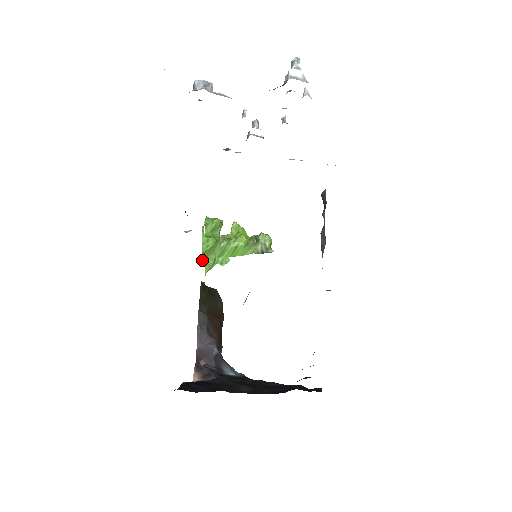
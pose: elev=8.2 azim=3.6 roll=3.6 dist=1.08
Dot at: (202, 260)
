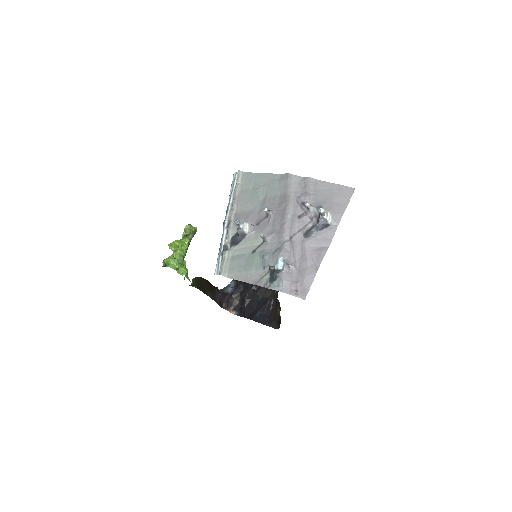
Dot at: occluded
